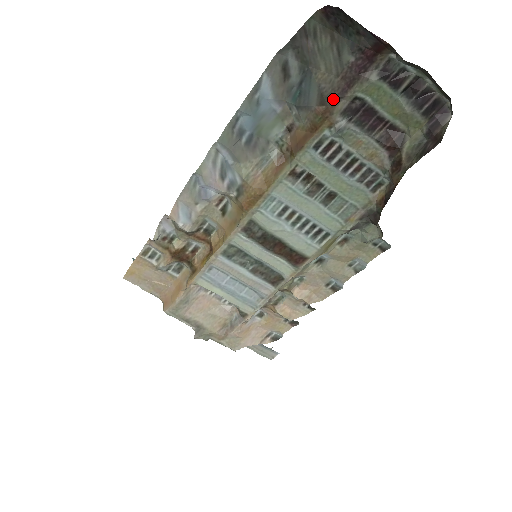
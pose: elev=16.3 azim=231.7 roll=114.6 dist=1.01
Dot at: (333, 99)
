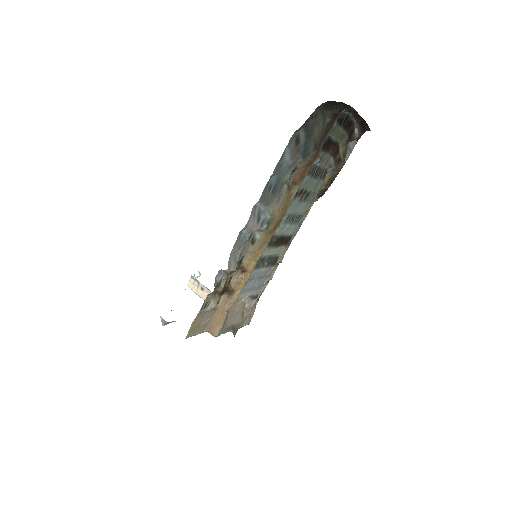
Dot at: (320, 144)
